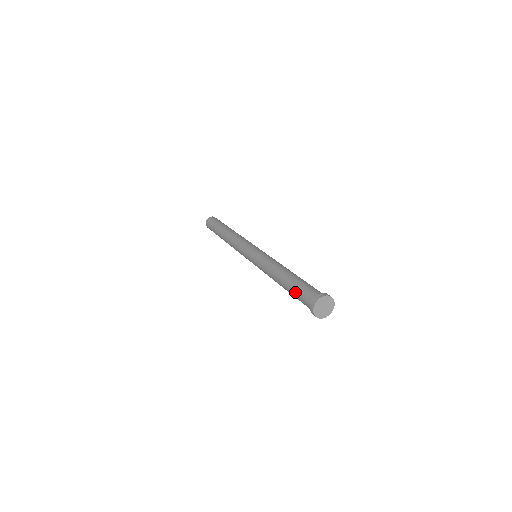
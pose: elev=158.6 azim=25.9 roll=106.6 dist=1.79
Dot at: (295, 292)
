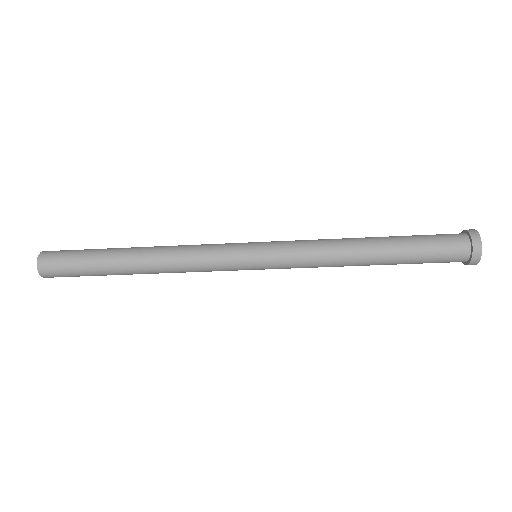
Dot at: (421, 241)
